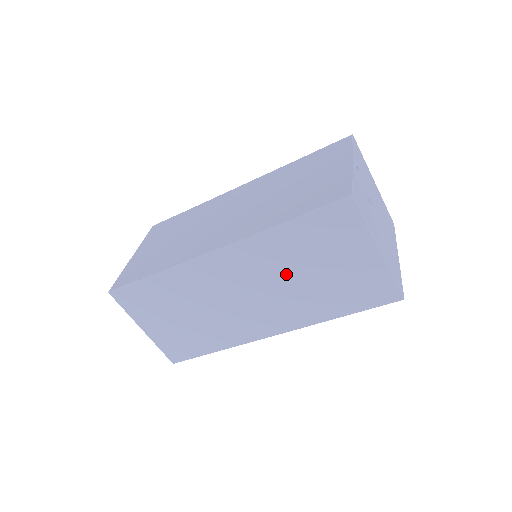
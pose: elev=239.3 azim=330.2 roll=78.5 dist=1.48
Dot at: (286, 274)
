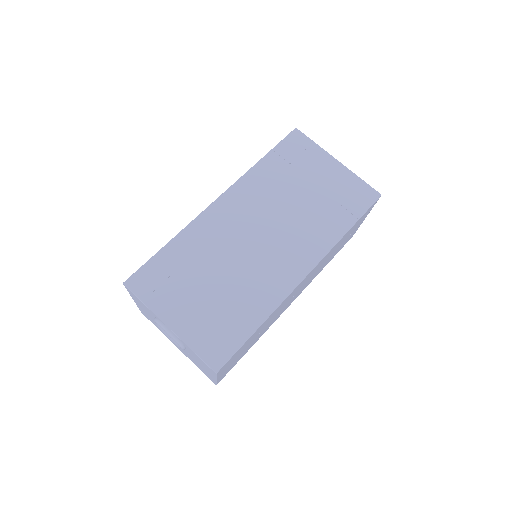
Dot at: occluded
